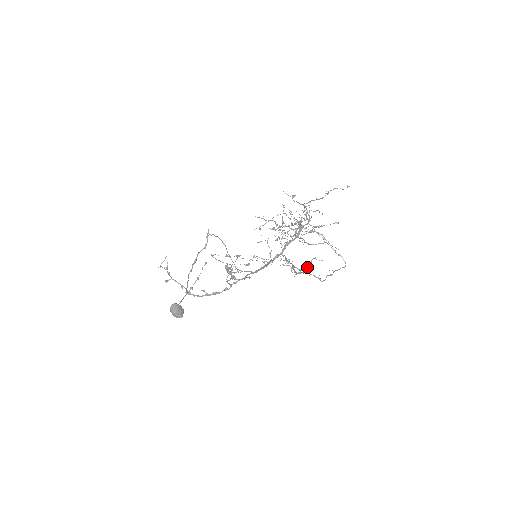
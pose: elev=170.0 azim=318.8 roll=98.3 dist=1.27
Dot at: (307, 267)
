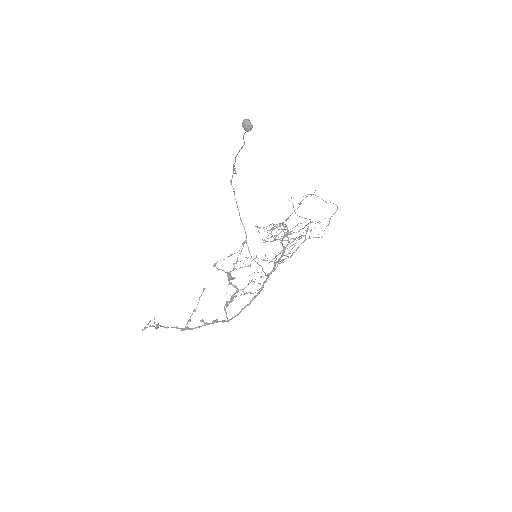
Dot at: (306, 232)
